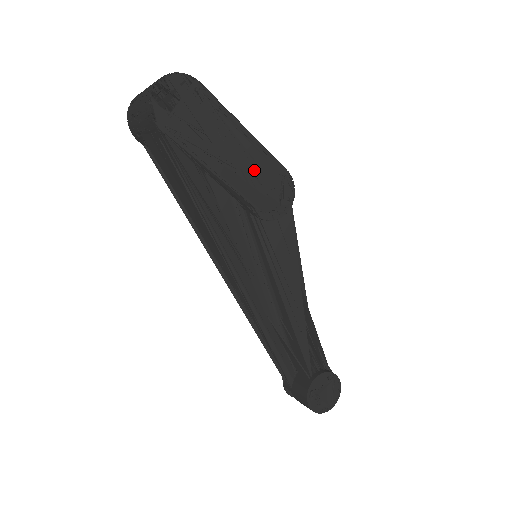
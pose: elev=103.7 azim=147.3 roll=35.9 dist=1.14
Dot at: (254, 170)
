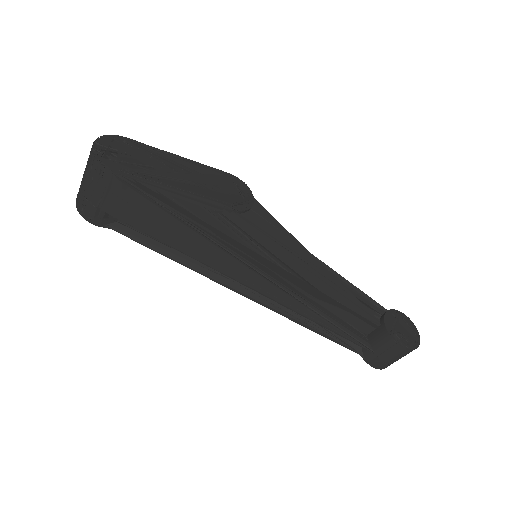
Dot at: (207, 180)
